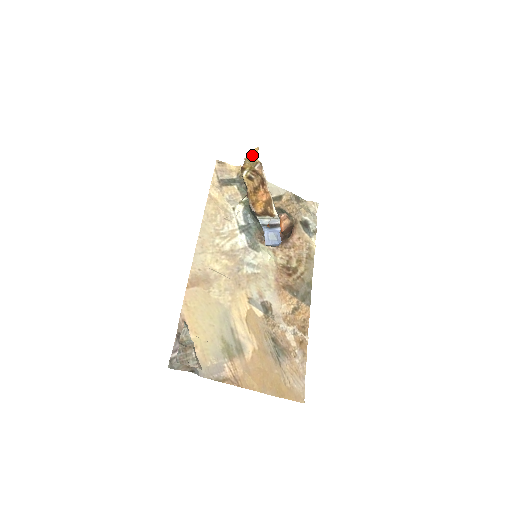
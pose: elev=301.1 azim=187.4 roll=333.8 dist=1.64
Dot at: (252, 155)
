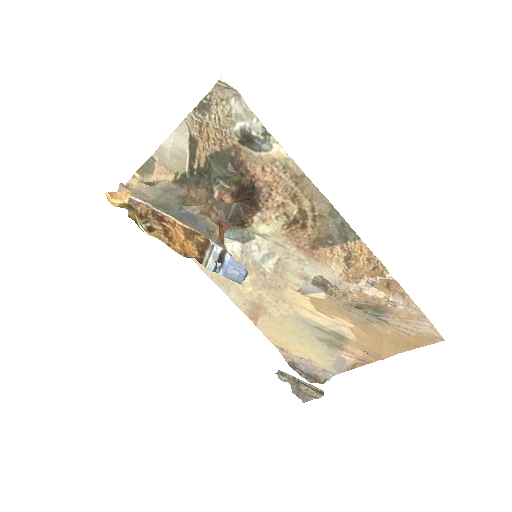
Dot at: occluded
